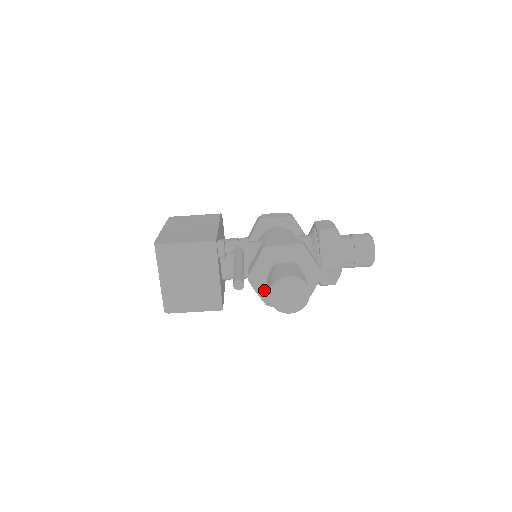
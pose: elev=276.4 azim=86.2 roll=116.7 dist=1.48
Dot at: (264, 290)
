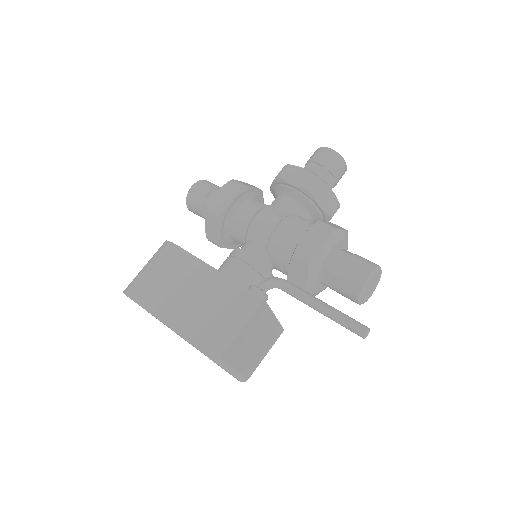
Dot at: (320, 290)
